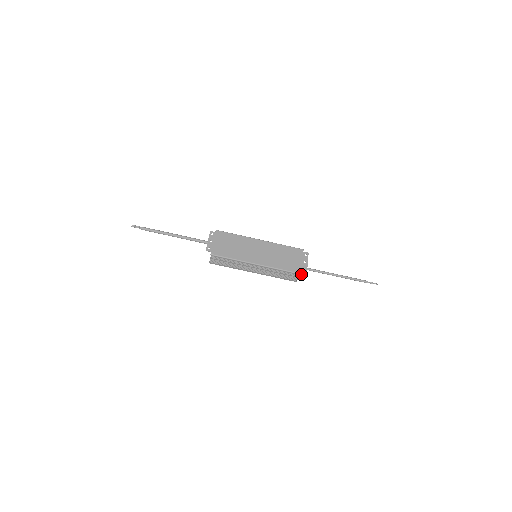
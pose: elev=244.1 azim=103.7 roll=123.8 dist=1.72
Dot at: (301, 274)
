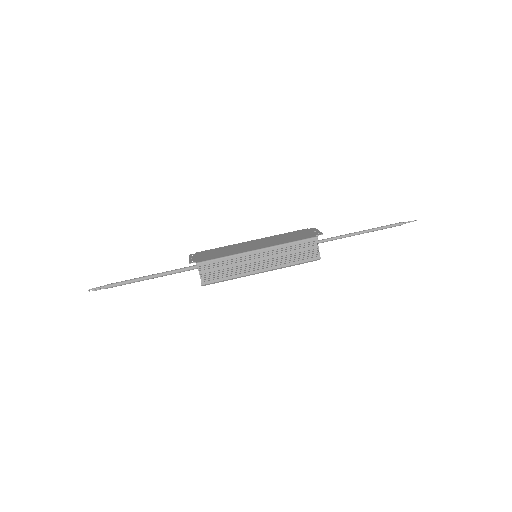
Dot at: (317, 237)
